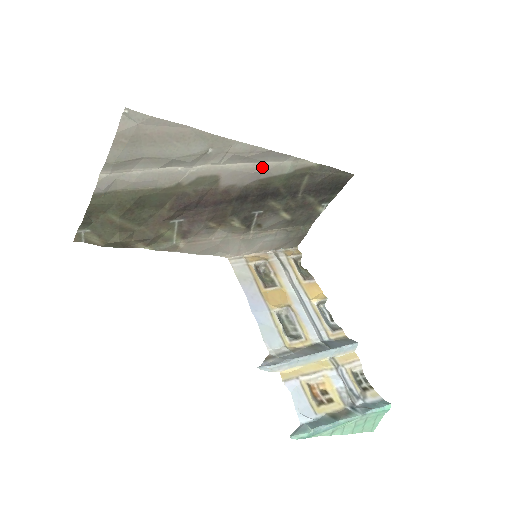
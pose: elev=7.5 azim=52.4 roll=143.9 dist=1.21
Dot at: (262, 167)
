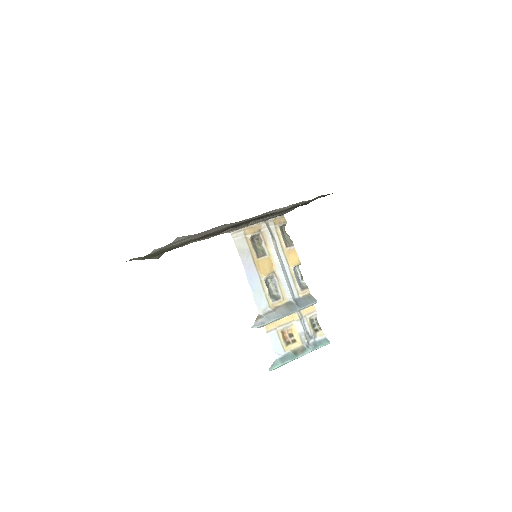
Dot at: occluded
